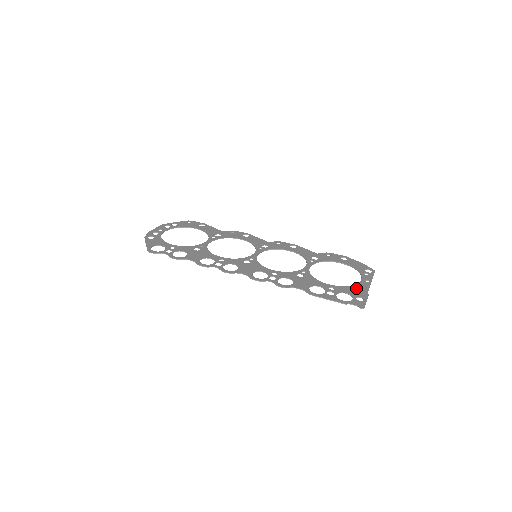
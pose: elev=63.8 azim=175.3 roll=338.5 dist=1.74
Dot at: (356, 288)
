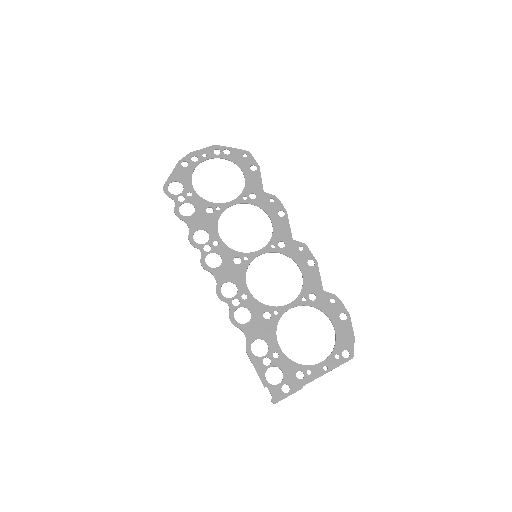
Dot at: (301, 371)
